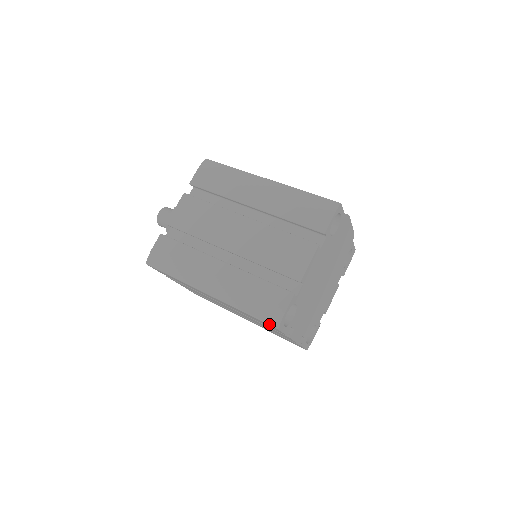
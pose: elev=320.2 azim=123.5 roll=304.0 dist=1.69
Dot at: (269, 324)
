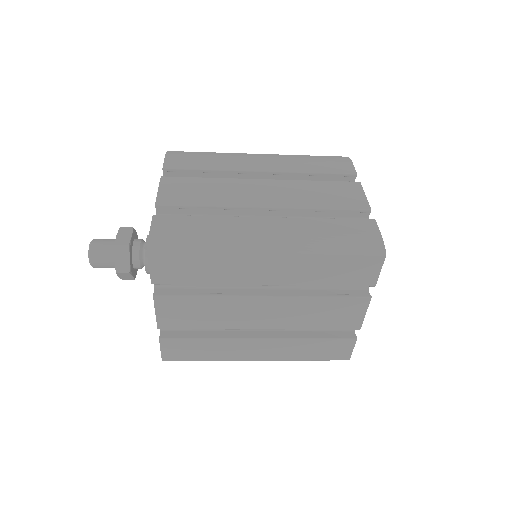
Dot at: (372, 253)
